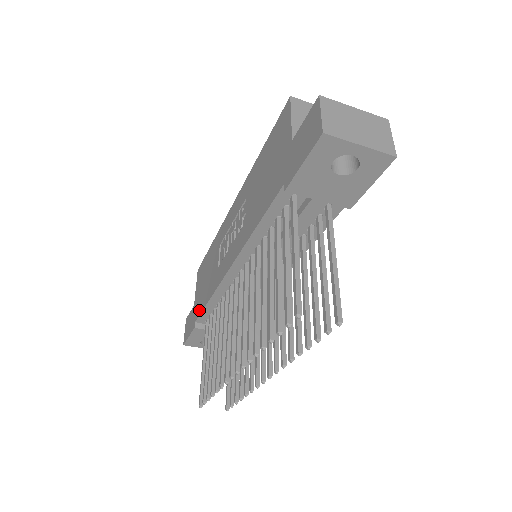
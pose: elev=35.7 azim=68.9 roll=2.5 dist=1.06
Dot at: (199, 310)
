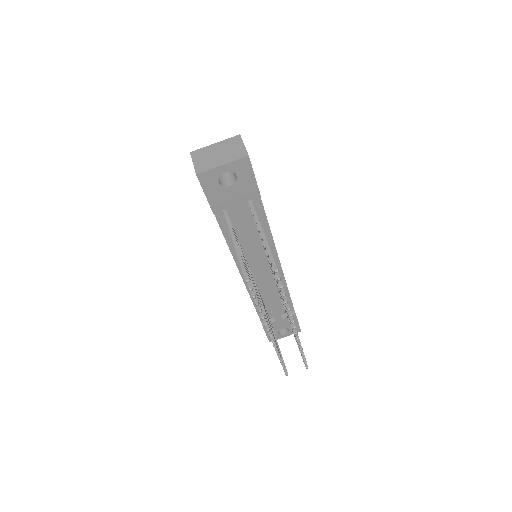
Dot at: occluded
